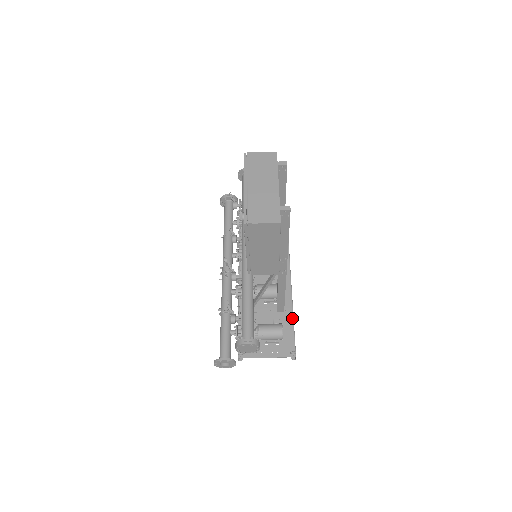
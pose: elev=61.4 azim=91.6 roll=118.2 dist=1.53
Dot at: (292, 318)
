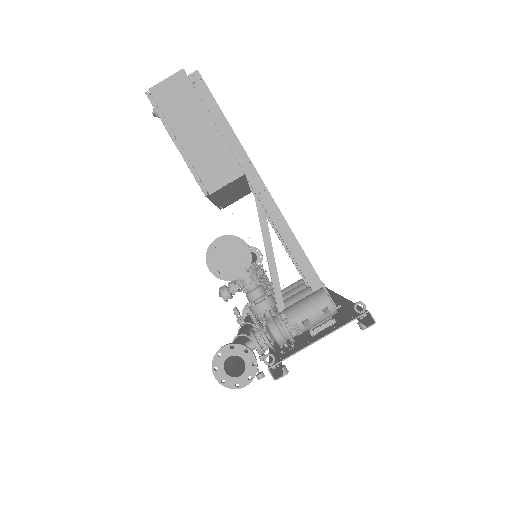
Dot at: (351, 303)
